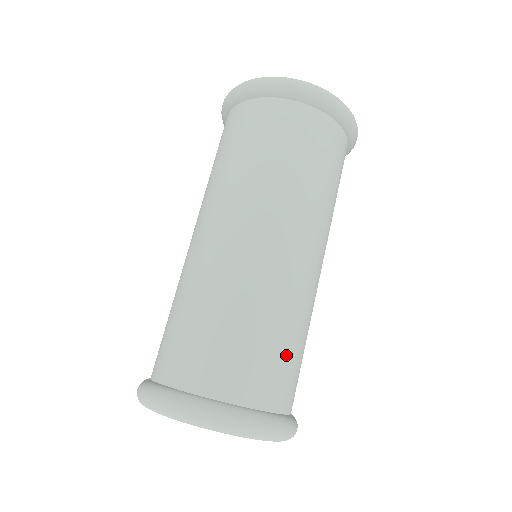
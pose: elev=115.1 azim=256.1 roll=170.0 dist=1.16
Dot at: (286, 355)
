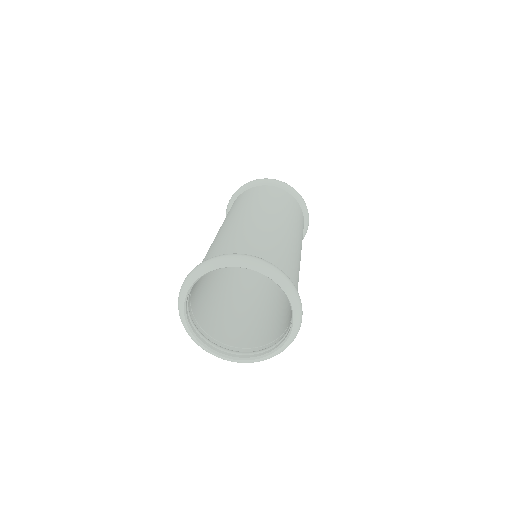
Dot at: (285, 258)
